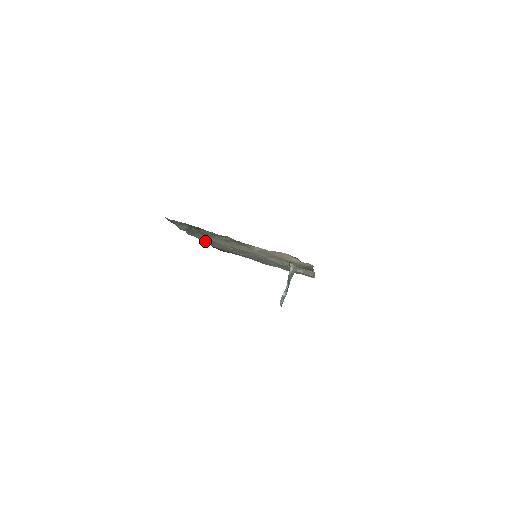
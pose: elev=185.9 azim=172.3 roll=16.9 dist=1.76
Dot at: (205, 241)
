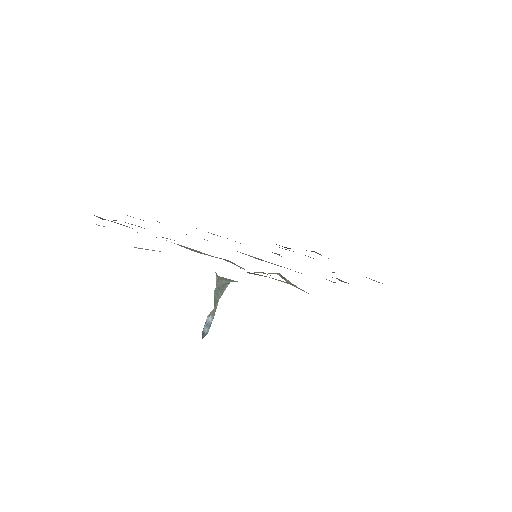
Dot at: occluded
